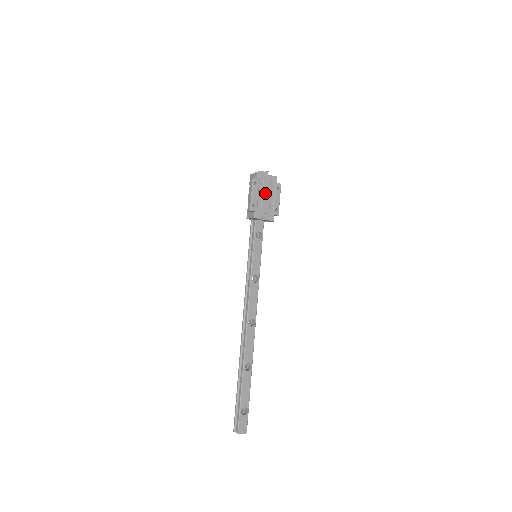
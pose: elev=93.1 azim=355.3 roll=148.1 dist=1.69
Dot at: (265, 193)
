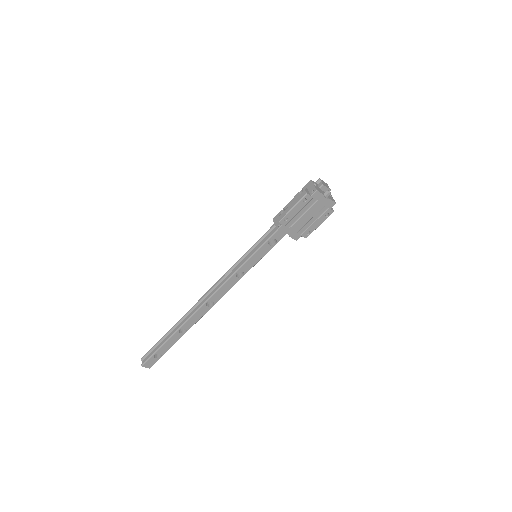
Dot at: (309, 213)
